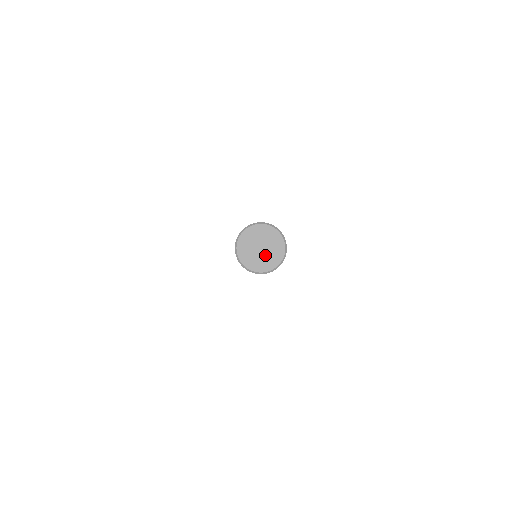
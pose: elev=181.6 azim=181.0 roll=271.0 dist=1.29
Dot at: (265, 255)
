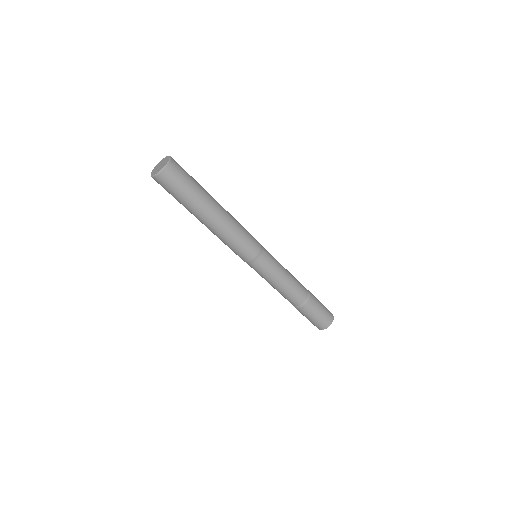
Dot at: (163, 164)
